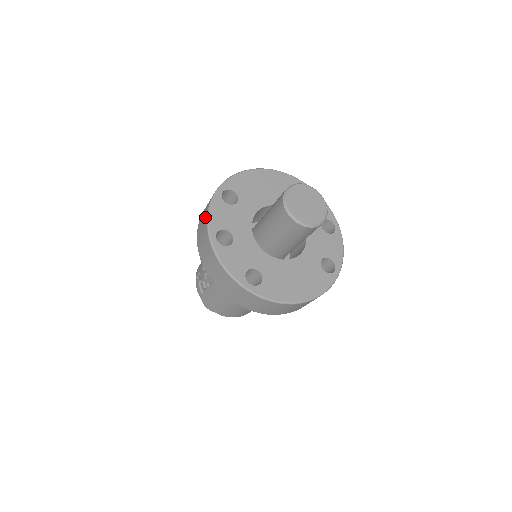
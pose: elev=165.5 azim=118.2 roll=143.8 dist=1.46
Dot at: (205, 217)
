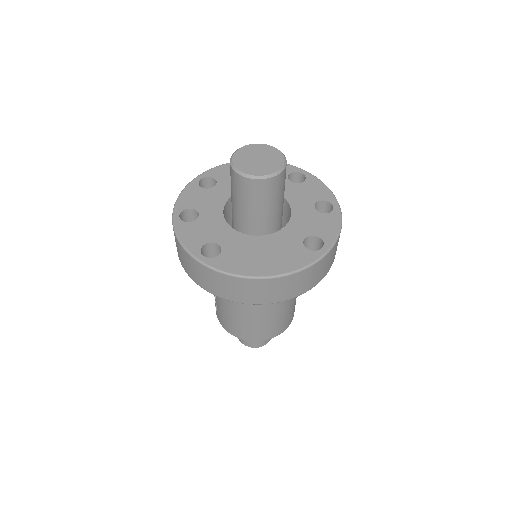
Dot at: occluded
